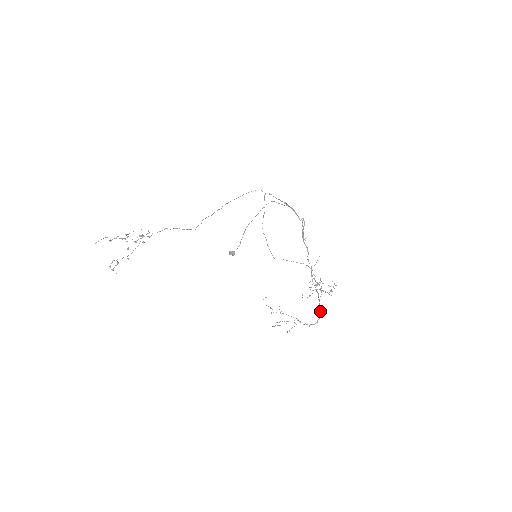
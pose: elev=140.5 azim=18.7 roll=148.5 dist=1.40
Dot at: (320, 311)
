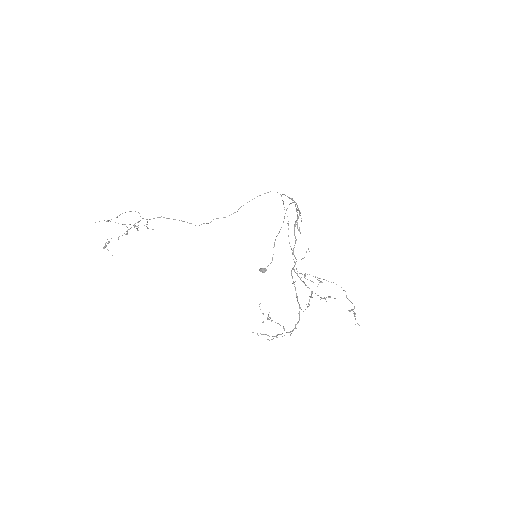
Dot at: (299, 313)
